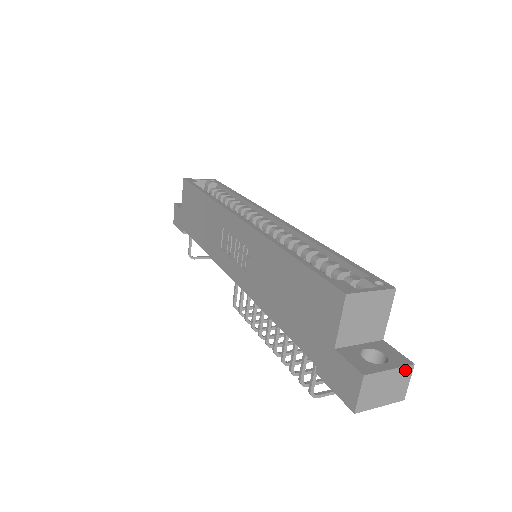
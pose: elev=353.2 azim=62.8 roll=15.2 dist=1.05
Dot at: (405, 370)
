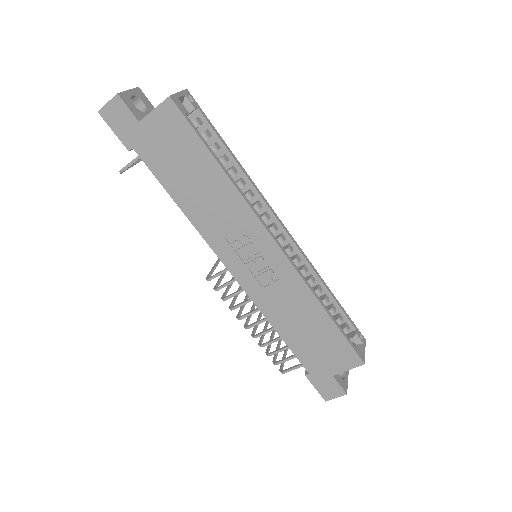
Dot at: occluded
